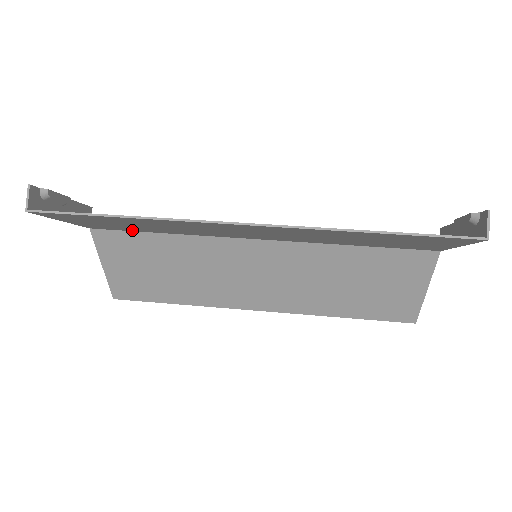
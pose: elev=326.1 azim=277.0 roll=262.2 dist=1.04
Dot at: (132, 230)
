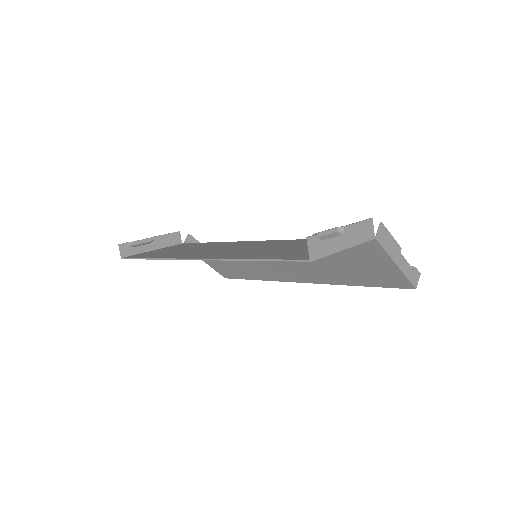
Dot at: occluded
